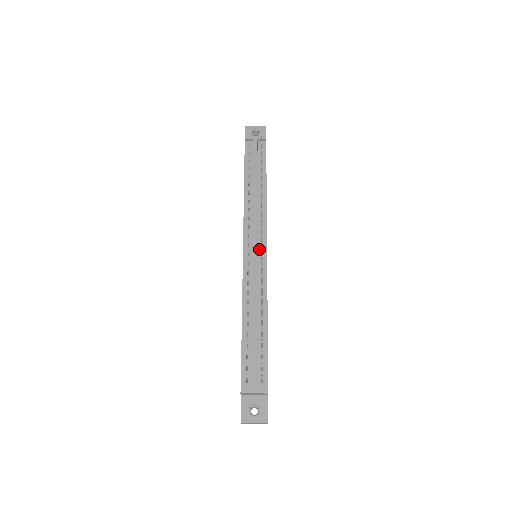
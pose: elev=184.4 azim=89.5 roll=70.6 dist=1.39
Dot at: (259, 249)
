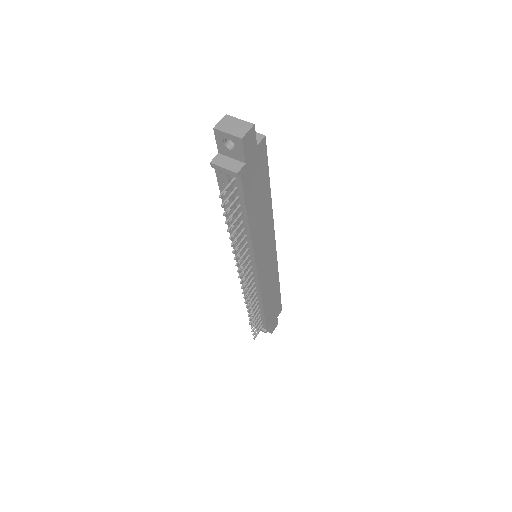
Dot at: occluded
